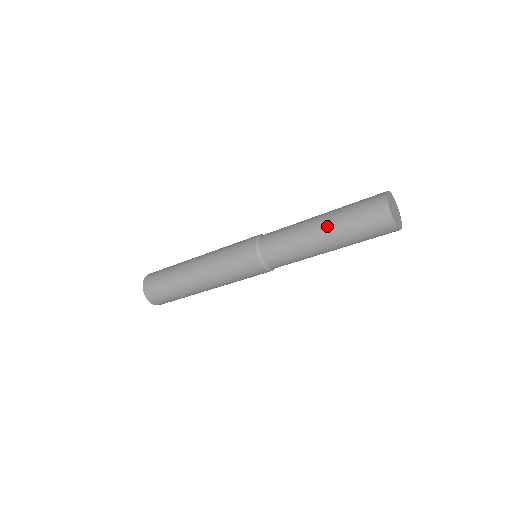
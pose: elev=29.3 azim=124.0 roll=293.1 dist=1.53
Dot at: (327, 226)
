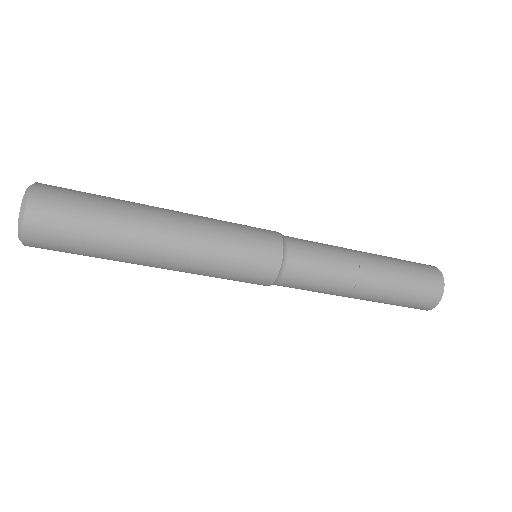
Dot at: (375, 255)
